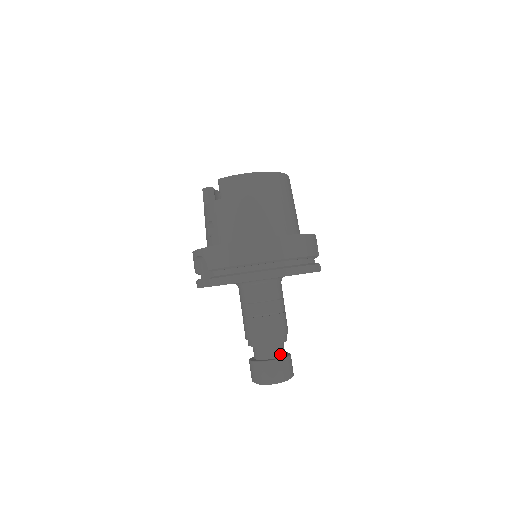
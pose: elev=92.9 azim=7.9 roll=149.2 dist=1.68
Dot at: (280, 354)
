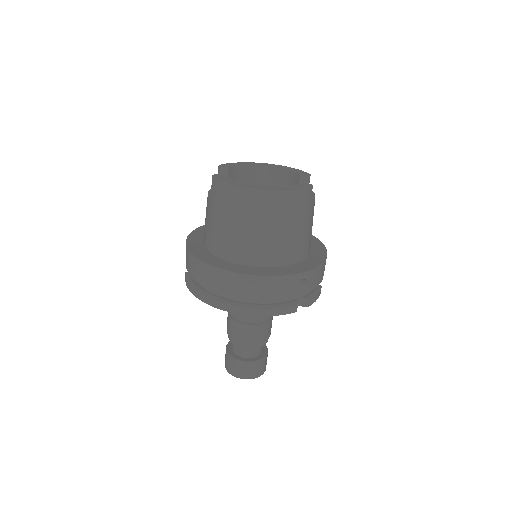
Dot at: (249, 355)
